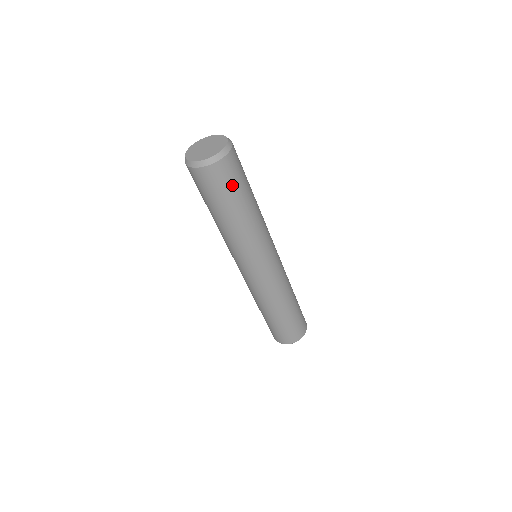
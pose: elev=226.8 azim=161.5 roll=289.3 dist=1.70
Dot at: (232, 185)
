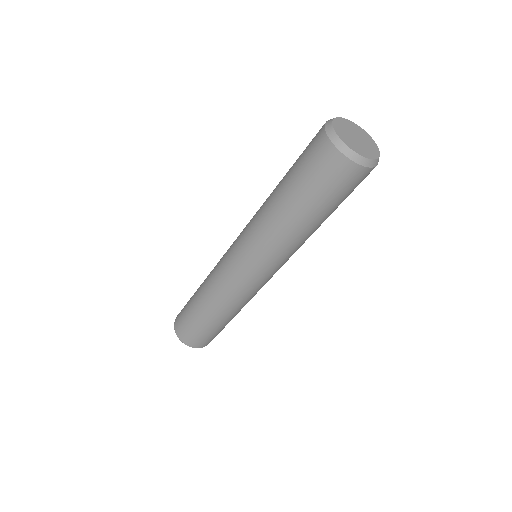
Dot at: occluded
